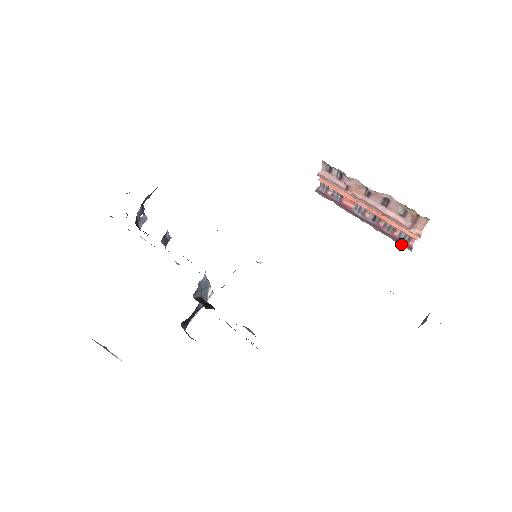
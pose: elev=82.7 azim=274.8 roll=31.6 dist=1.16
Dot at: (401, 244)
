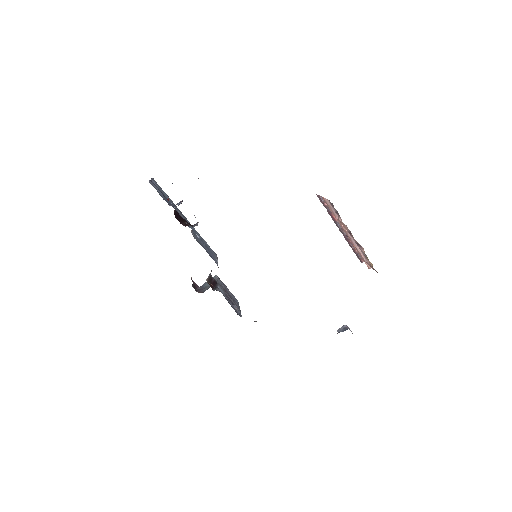
Dot at: (357, 256)
